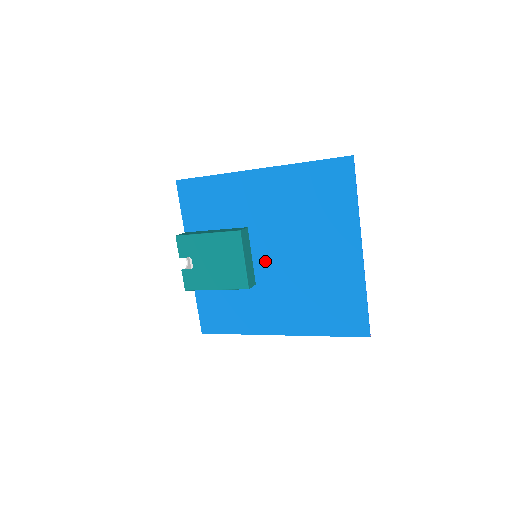
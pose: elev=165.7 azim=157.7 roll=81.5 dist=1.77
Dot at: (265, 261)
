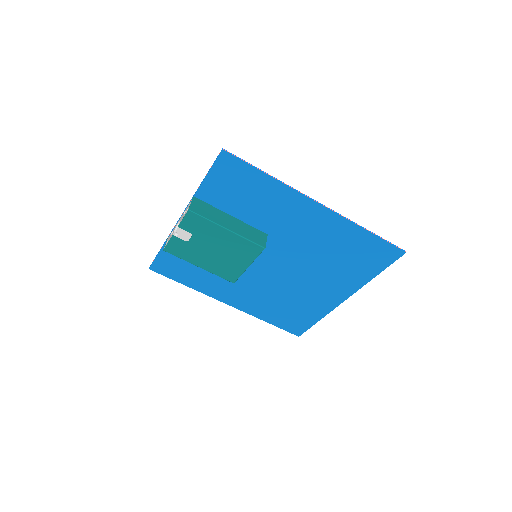
Dot at: (261, 263)
